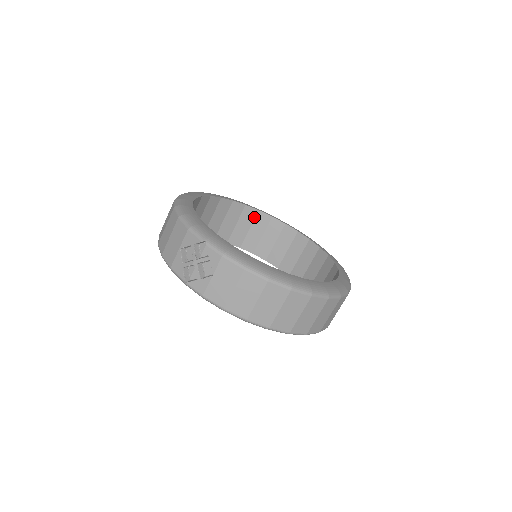
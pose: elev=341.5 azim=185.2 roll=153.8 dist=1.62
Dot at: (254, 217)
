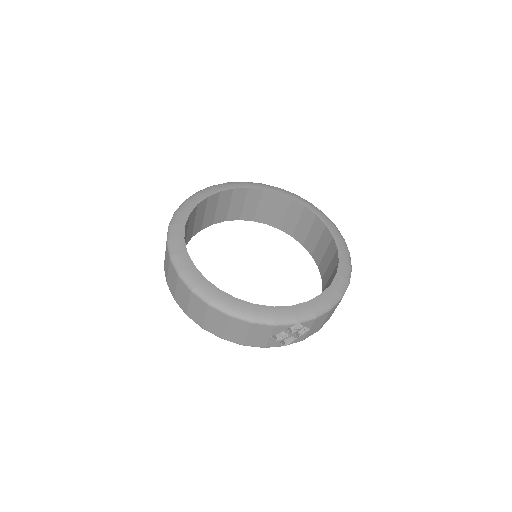
Dot at: (195, 212)
